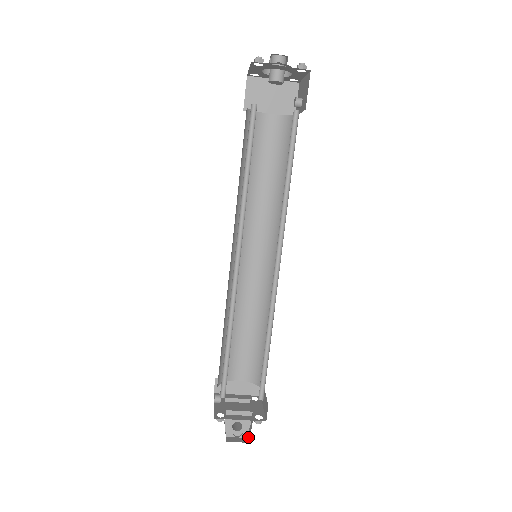
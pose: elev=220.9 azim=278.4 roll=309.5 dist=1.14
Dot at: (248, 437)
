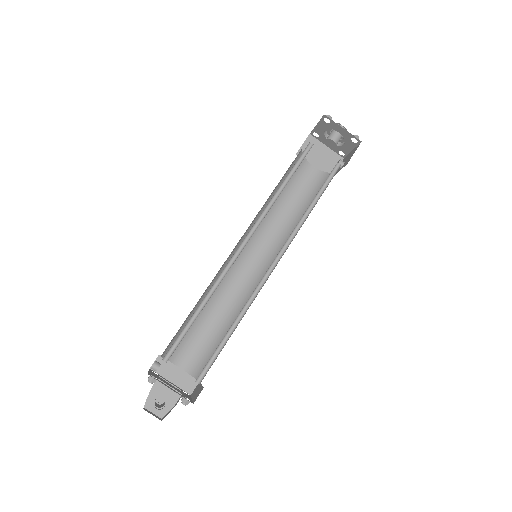
Dot at: (166, 415)
